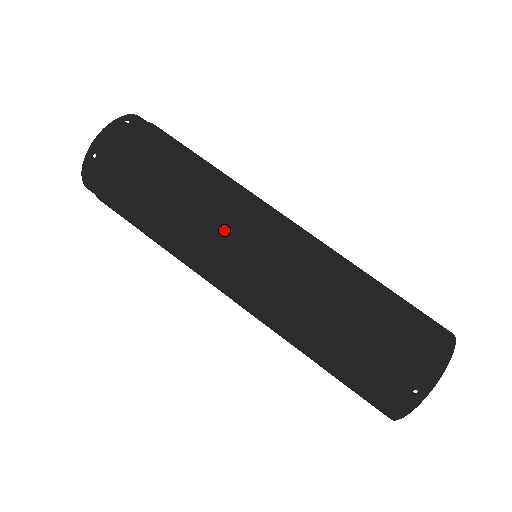
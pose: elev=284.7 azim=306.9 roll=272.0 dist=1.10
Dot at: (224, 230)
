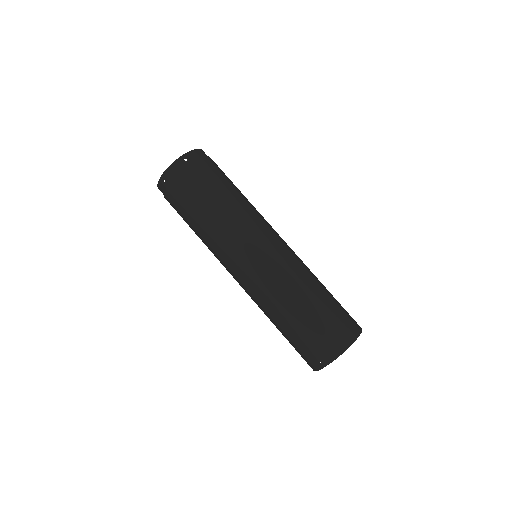
Dot at: (231, 247)
